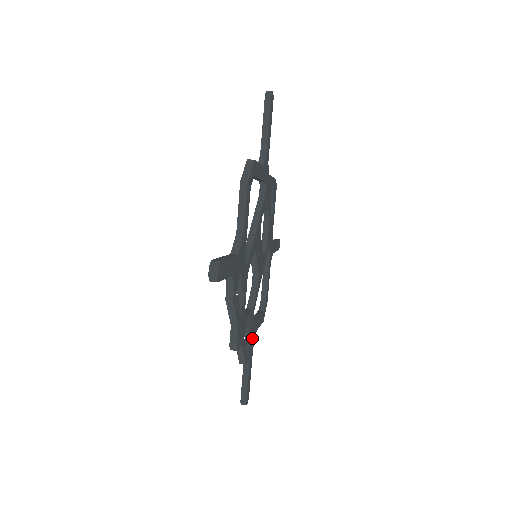
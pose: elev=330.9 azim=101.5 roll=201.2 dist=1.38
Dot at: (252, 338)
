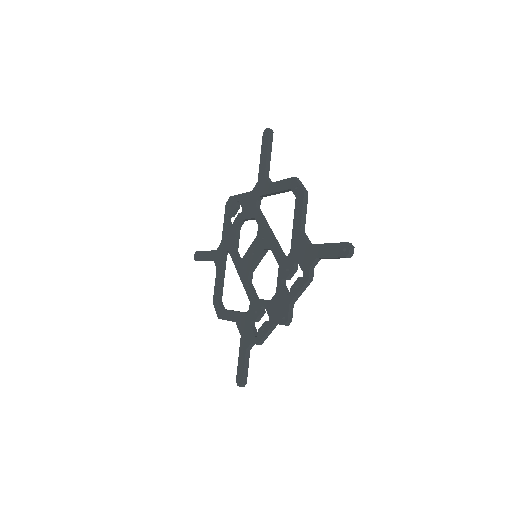
Dot at: occluded
